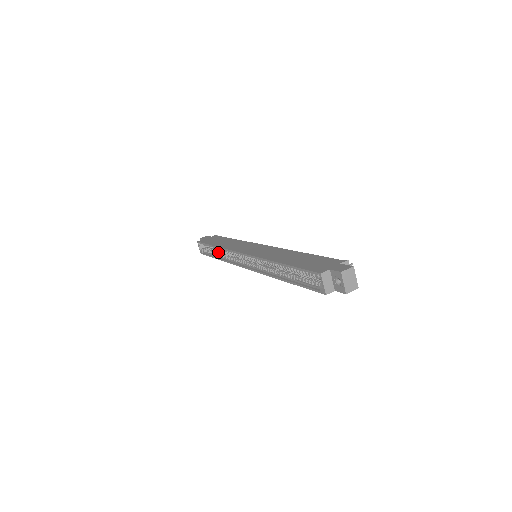
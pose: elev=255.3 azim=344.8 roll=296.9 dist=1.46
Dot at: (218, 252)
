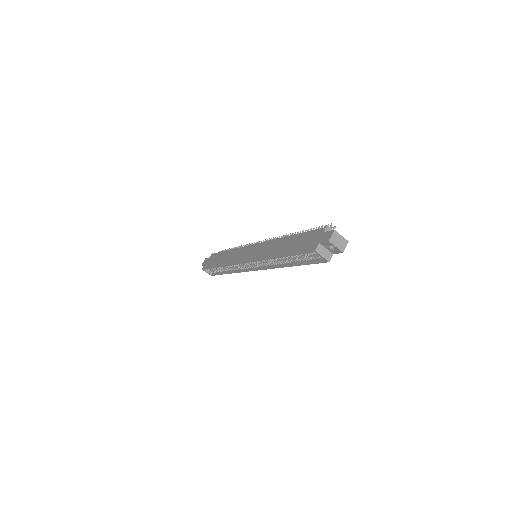
Dot at: (224, 268)
